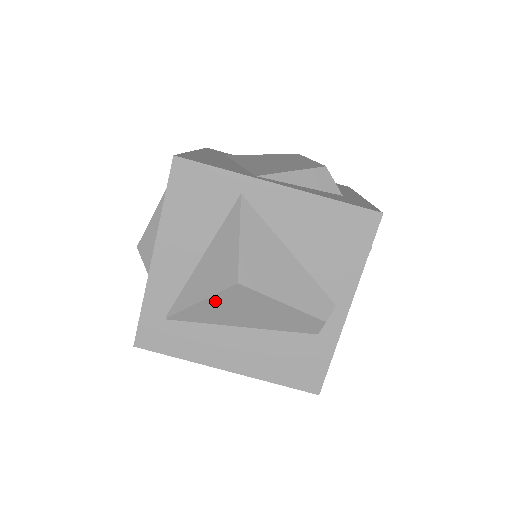
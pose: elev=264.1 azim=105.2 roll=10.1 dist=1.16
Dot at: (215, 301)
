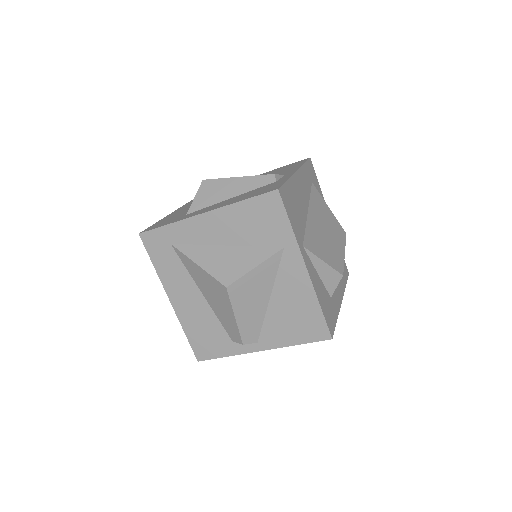
Dot at: (206, 275)
